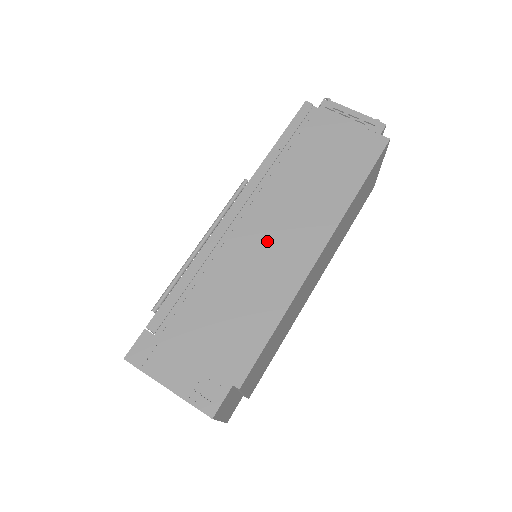
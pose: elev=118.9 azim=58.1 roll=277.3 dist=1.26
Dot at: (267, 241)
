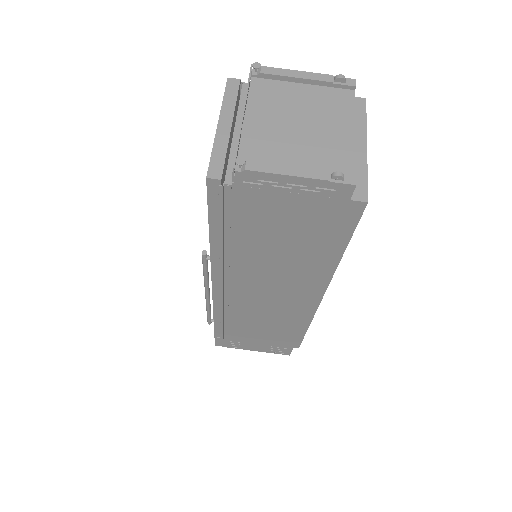
Dot at: (266, 299)
